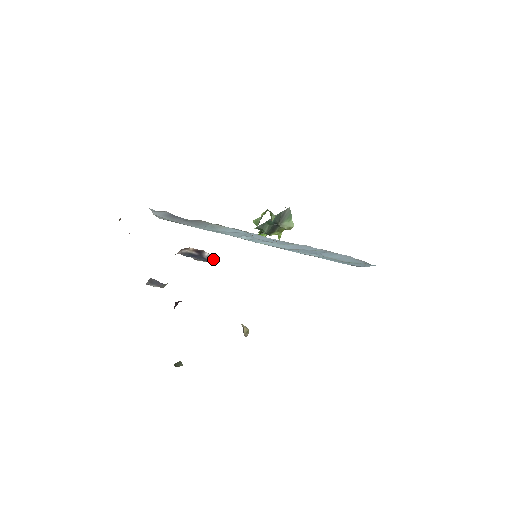
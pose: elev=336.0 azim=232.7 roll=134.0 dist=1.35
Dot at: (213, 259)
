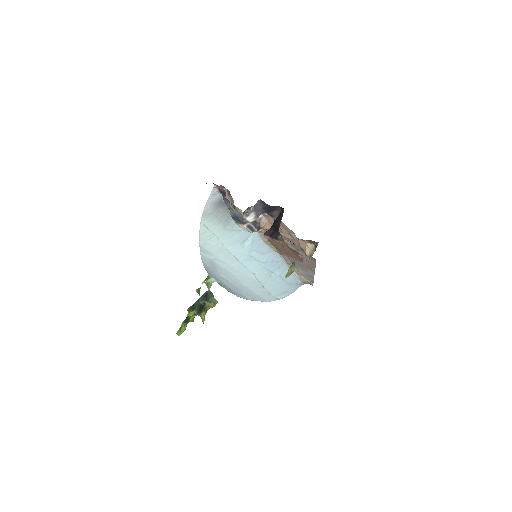
Dot at: (261, 223)
